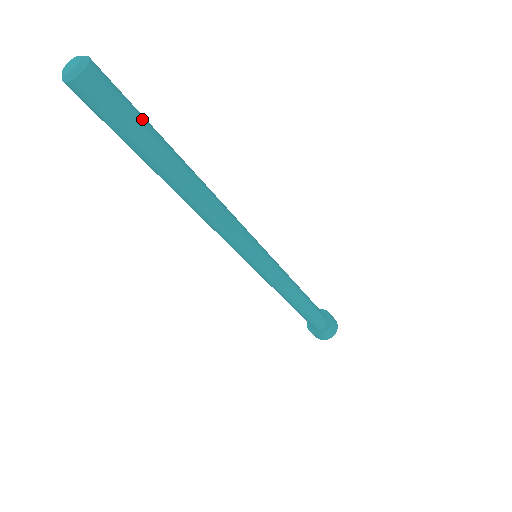
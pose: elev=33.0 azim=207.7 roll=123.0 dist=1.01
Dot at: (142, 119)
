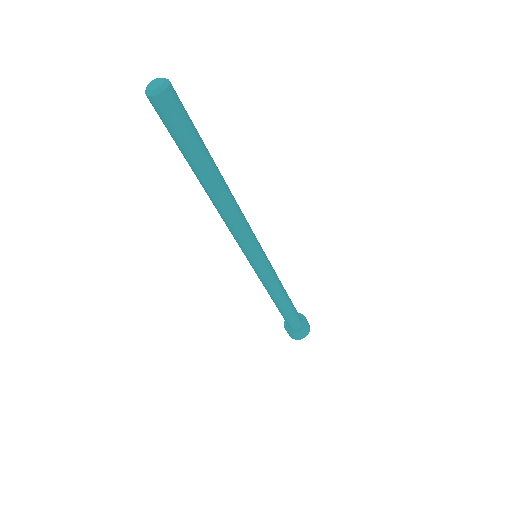
Dot at: occluded
